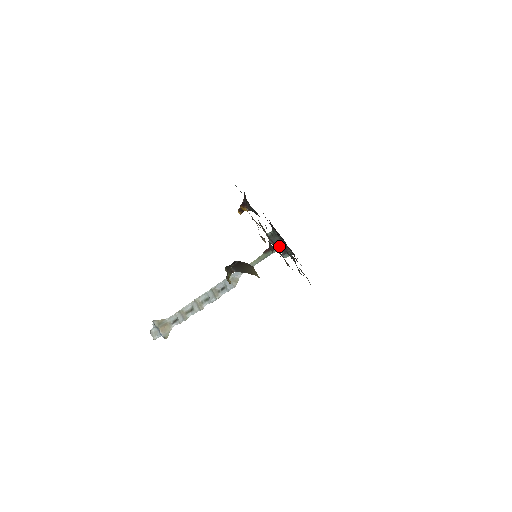
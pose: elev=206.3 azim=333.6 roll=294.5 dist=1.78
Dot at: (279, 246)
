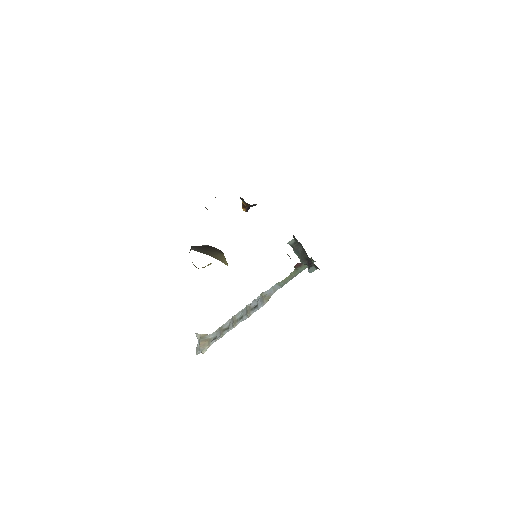
Dot at: (303, 257)
